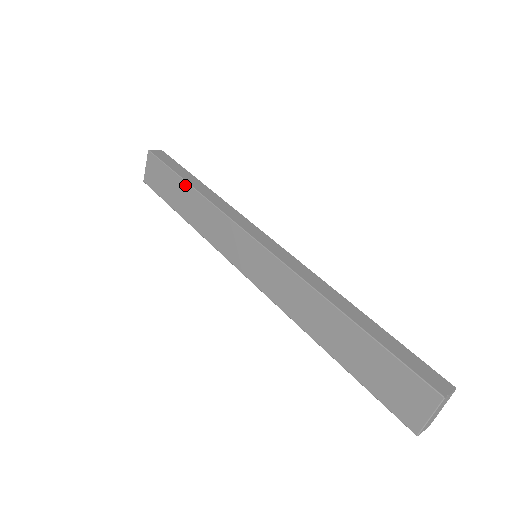
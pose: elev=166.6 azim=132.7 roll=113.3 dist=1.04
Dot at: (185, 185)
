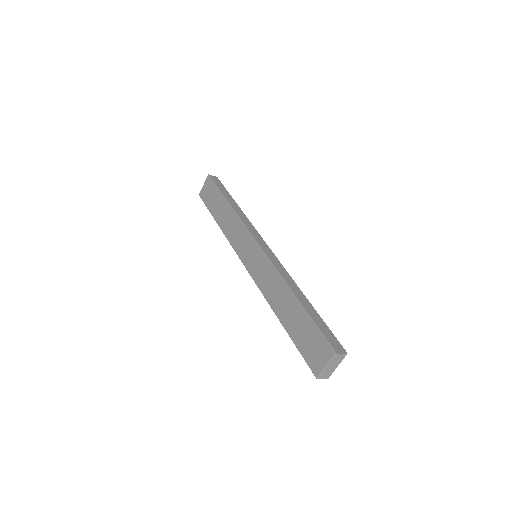
Dot at: (225, 202)
